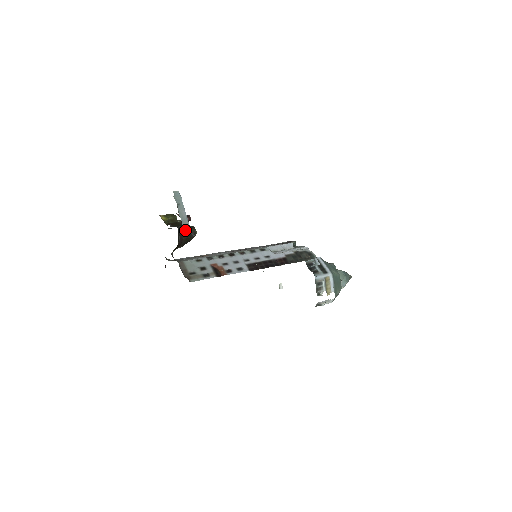
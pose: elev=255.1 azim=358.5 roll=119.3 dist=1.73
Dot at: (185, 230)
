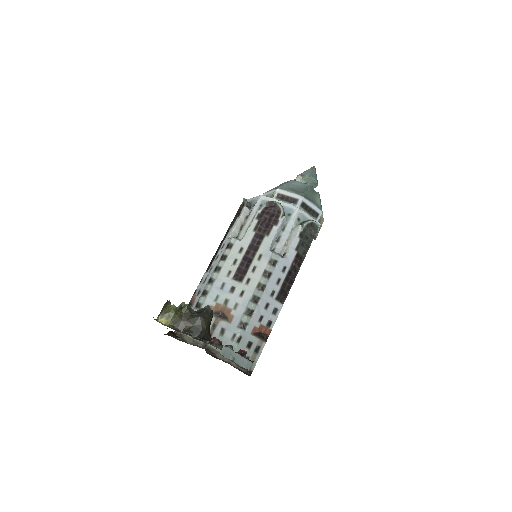
Dot at: (208, 326)
